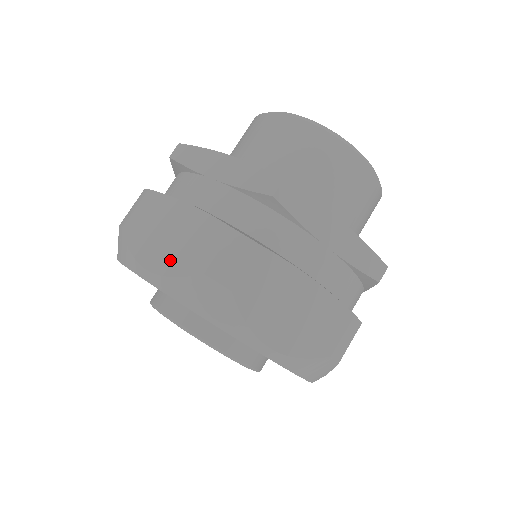
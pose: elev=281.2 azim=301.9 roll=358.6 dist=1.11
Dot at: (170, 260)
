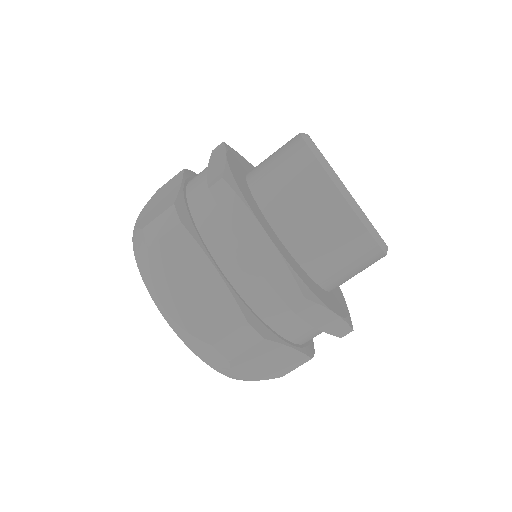
Dot at: (145, 216)
